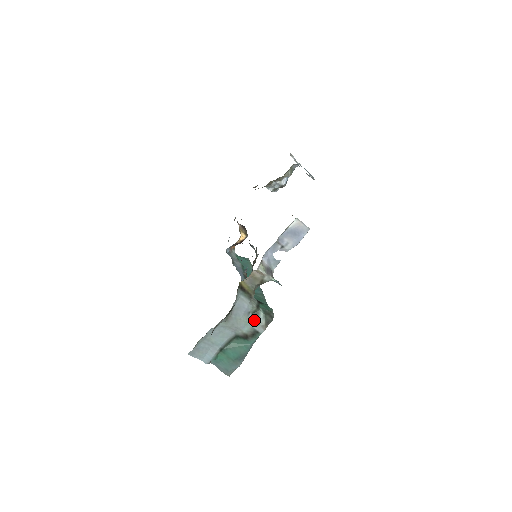
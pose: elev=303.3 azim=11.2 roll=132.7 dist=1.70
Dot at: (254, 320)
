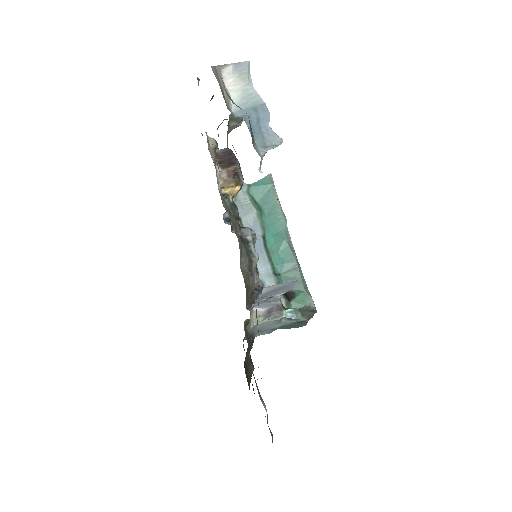
Dot at: (292, 320)
